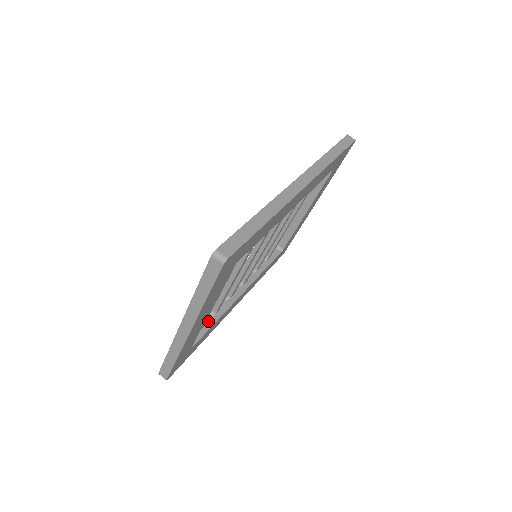
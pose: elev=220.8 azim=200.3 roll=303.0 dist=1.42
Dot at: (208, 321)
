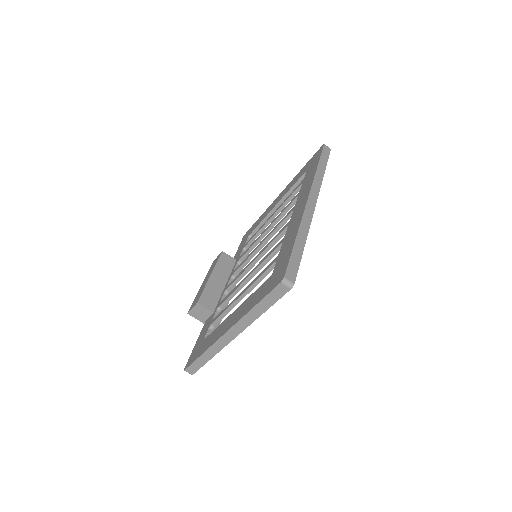
Dot at: occluded
